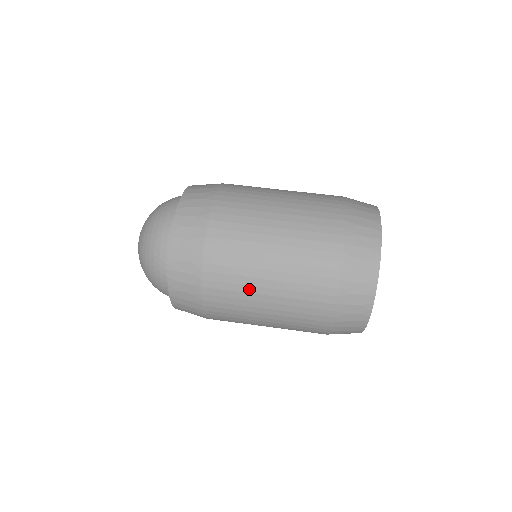
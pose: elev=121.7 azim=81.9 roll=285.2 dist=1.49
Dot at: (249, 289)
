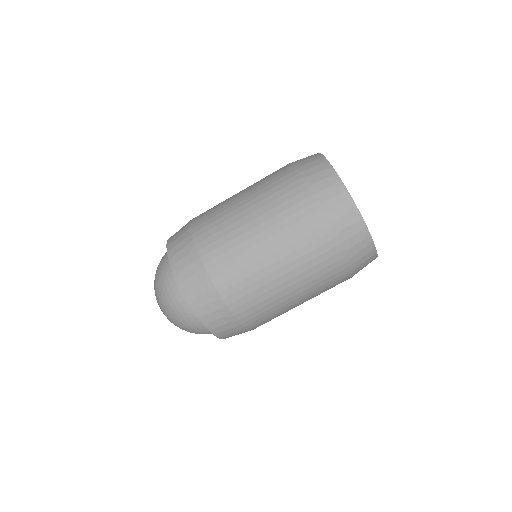
Dot at: (264, 281)
